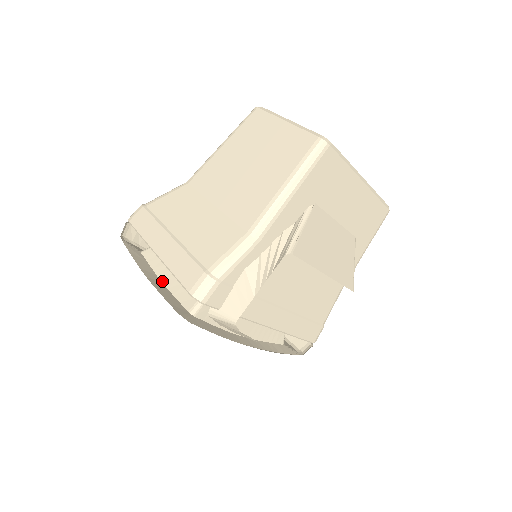
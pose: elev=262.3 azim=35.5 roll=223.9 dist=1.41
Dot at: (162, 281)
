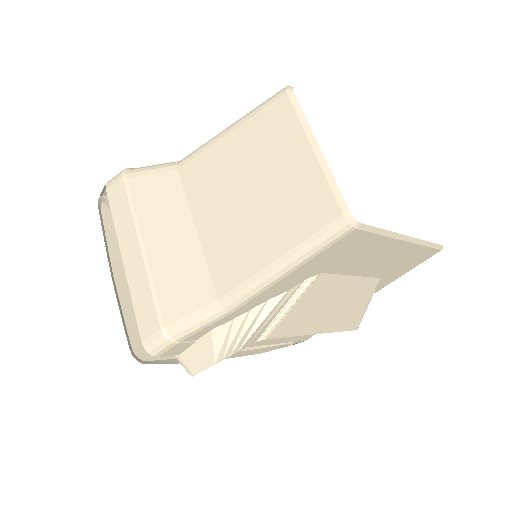
Dot at: occluded
